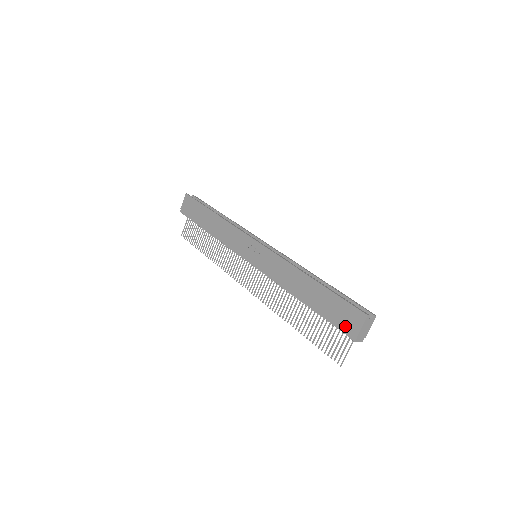
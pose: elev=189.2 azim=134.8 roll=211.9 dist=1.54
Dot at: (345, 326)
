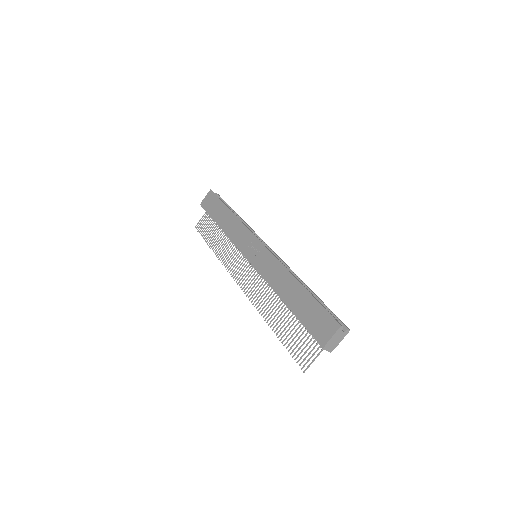
Dot at: (318, 332)
